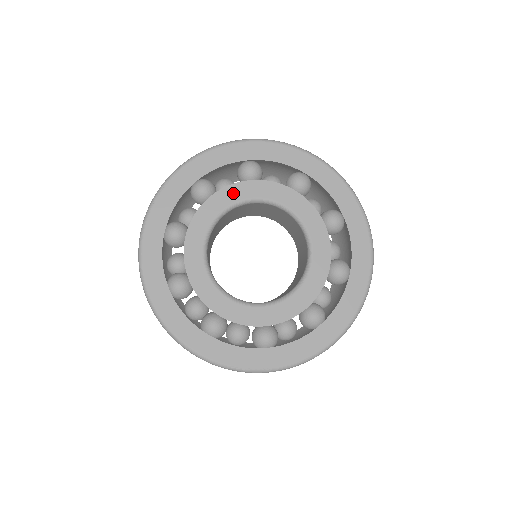
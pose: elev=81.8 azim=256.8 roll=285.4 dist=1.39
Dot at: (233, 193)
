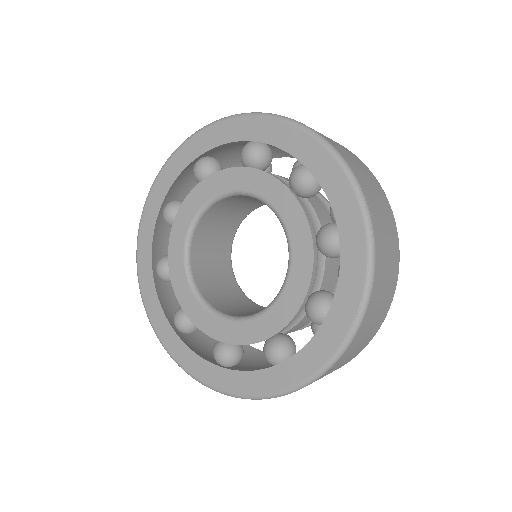
Dot at: (264, 184)
